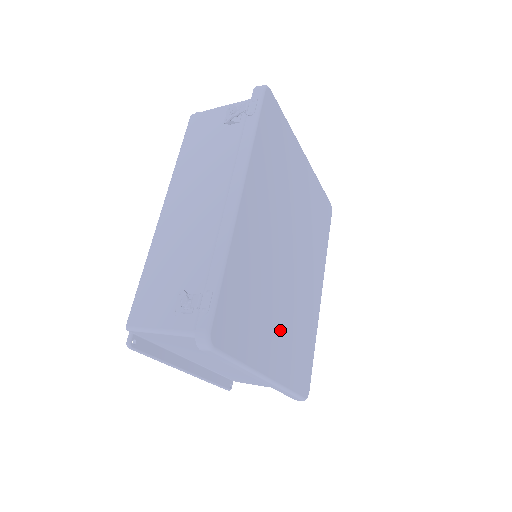
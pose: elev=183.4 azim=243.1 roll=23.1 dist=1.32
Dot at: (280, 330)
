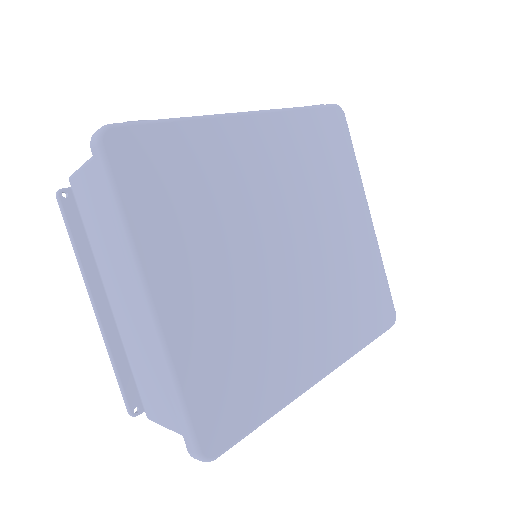
Dot at: (216, 290)
